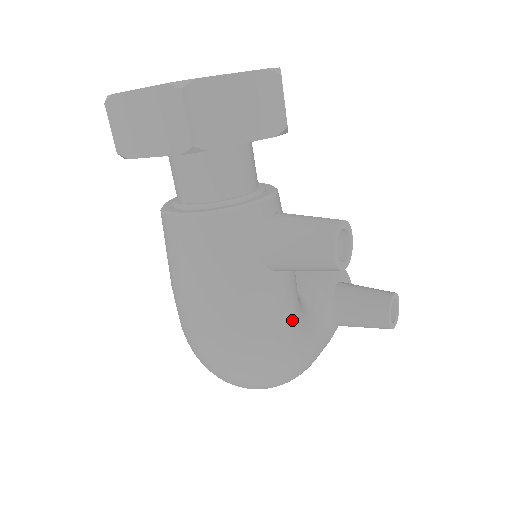
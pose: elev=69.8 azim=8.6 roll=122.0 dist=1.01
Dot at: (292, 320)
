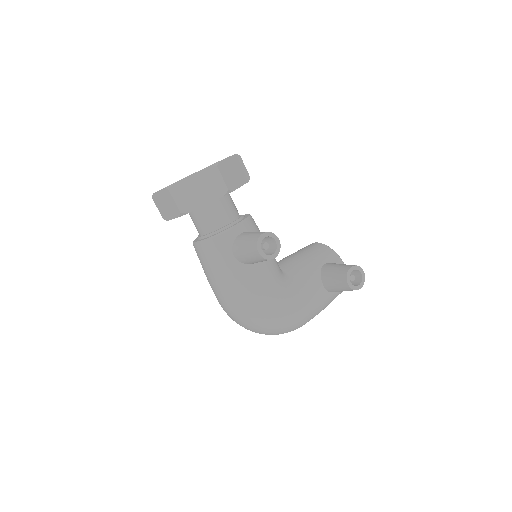
Dot at: (270, 291)
